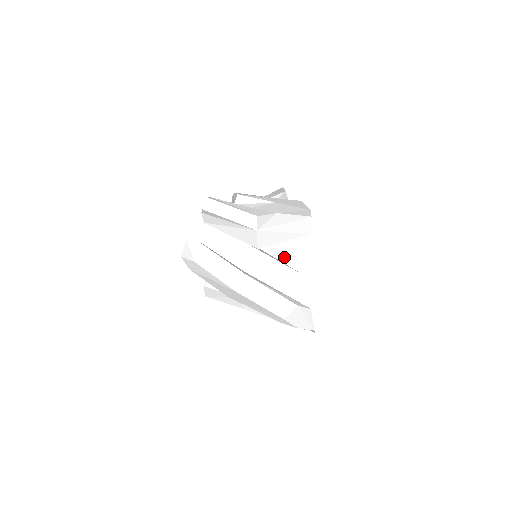
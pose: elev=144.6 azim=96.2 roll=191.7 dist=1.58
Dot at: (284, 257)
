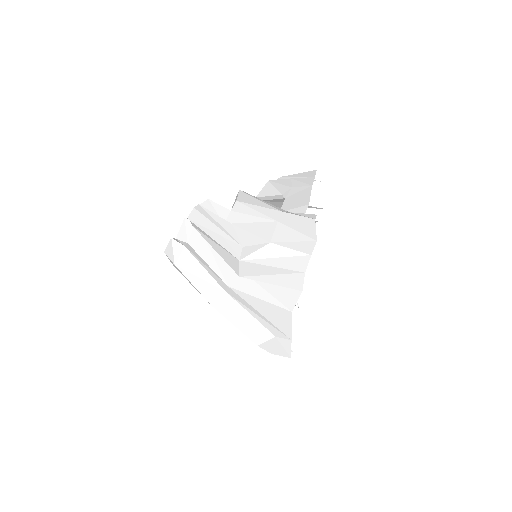
Dot at: (270, 287)
